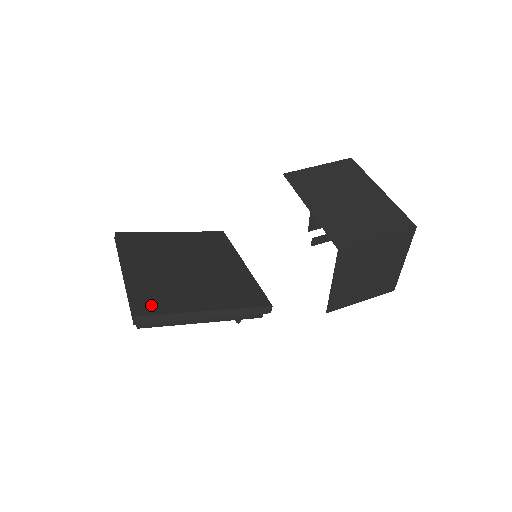
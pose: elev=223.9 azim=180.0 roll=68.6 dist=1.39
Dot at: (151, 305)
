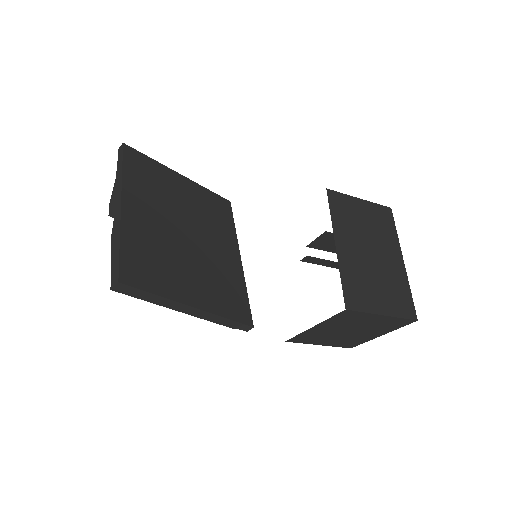
Dot at: (140, 273)
